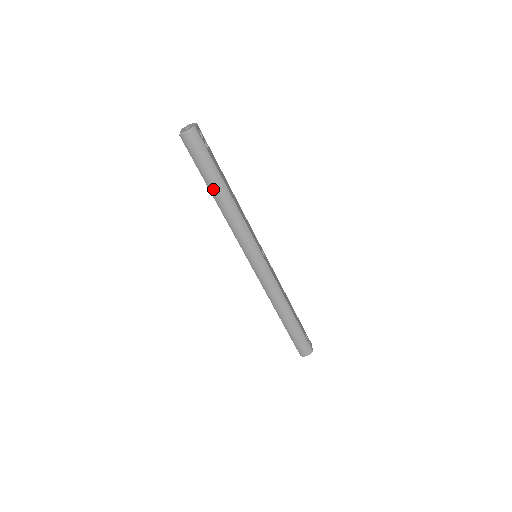
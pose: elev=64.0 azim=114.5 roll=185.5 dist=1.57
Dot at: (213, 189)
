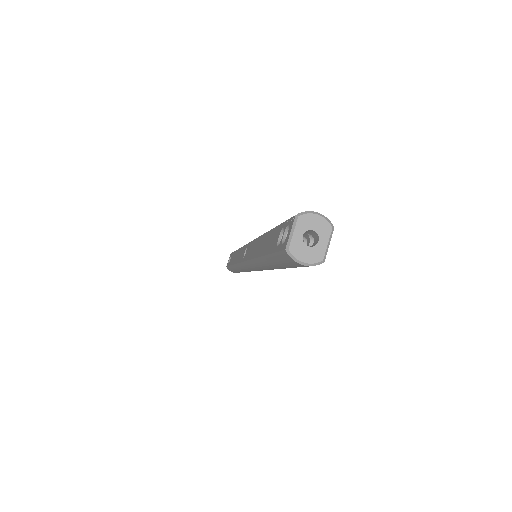
Dot at: (268, 264)
